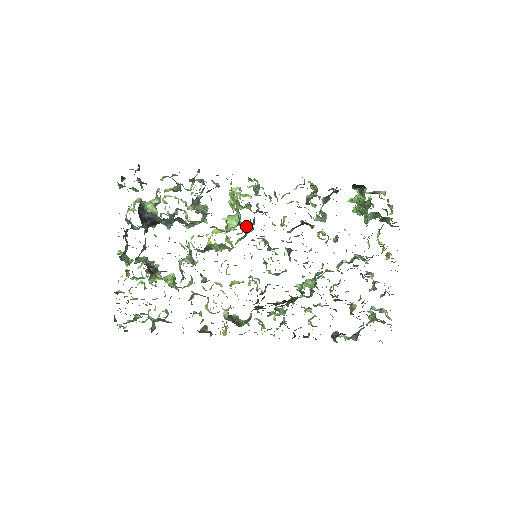
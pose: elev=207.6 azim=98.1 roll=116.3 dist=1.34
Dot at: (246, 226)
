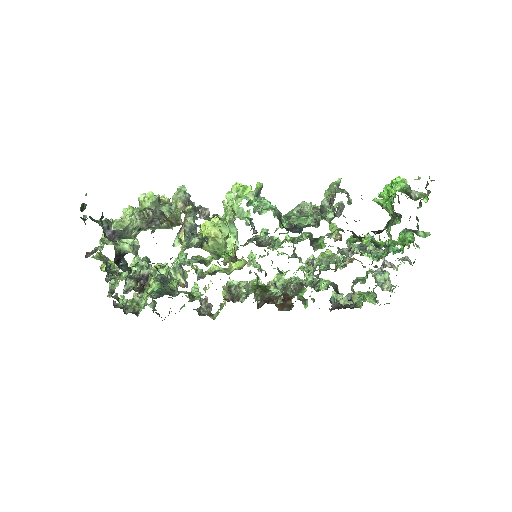
Dot at: occluded
